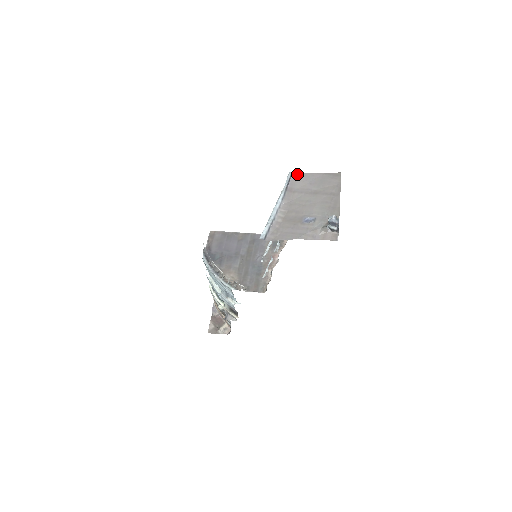
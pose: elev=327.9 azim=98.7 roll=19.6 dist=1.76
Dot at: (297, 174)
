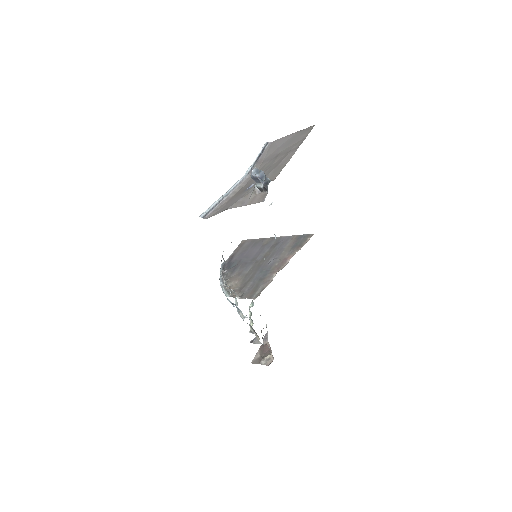
Dot at: (272, 142)
